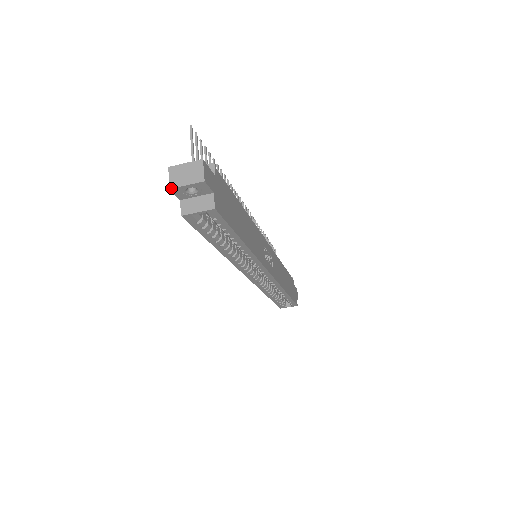
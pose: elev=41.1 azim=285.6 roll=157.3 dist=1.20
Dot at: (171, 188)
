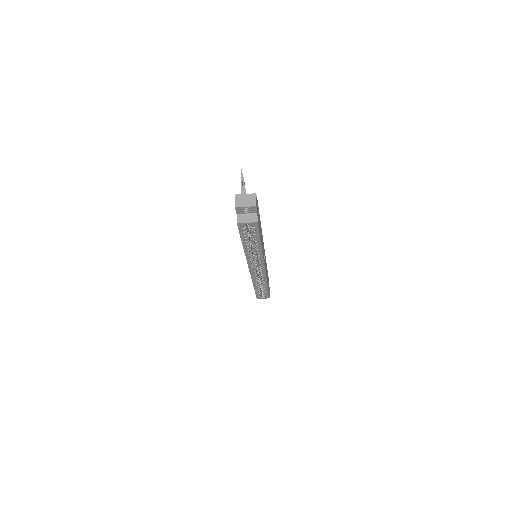
Dot at: (236, 207)
